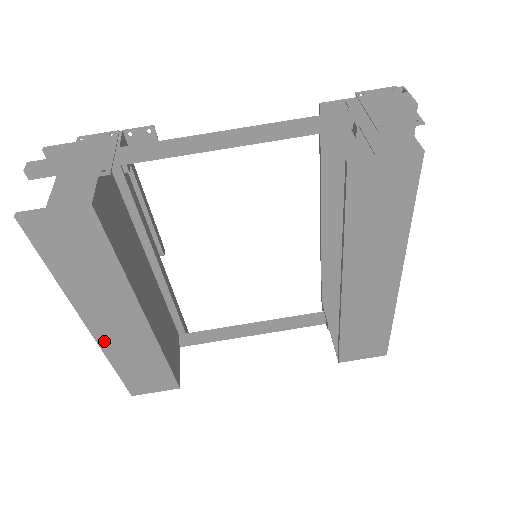
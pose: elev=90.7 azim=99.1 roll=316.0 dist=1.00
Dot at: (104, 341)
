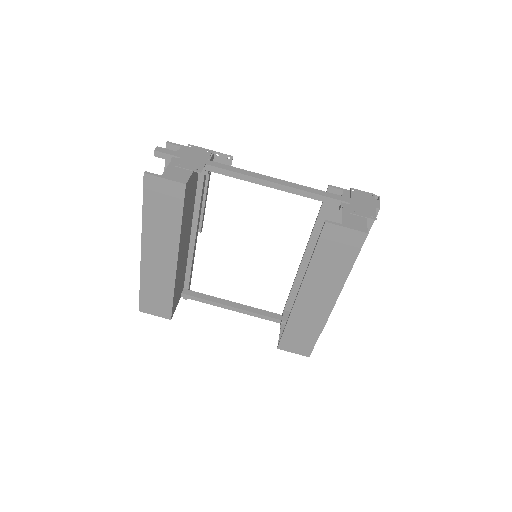
Dot at: (145, 265)
